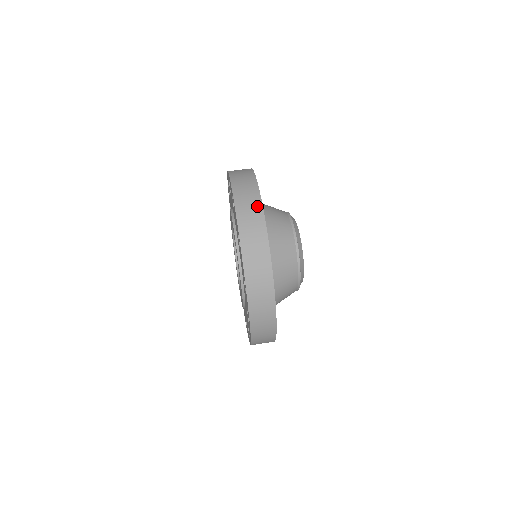
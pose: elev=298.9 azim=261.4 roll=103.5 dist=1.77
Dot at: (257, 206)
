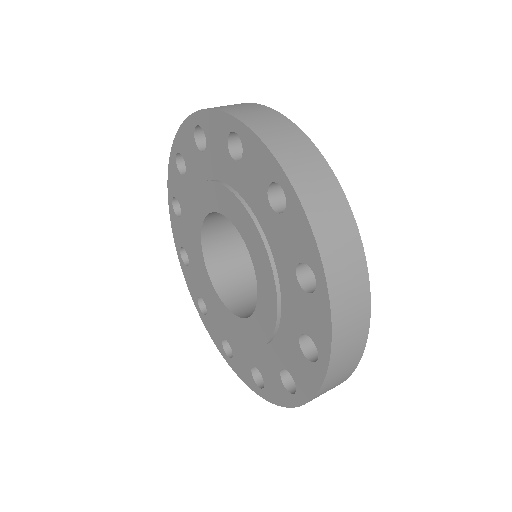
Dot at: (344, 213)
